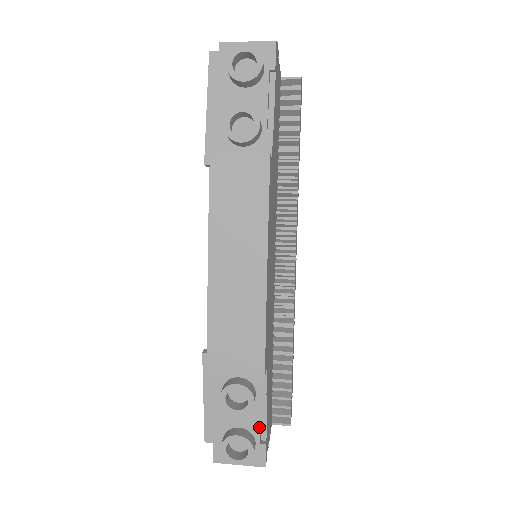
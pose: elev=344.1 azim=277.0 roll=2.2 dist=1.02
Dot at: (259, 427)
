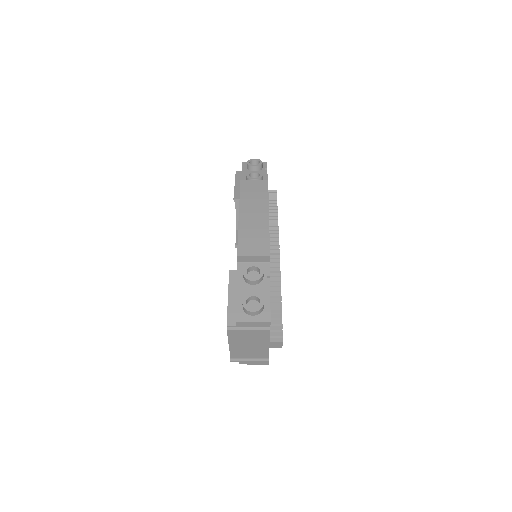
Dot at: (266, 296)
